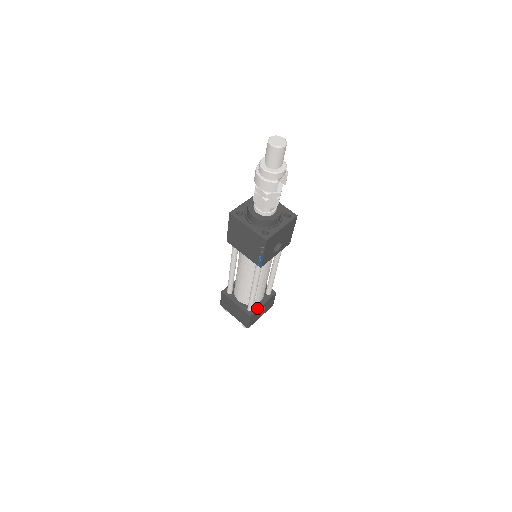
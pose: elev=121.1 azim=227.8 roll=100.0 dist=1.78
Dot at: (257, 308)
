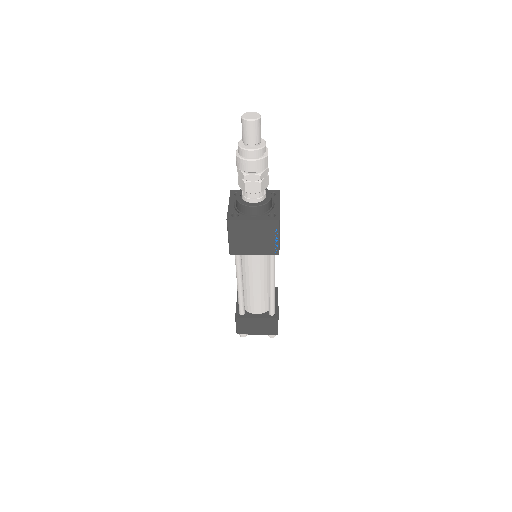
Dot at: (277, 309)
